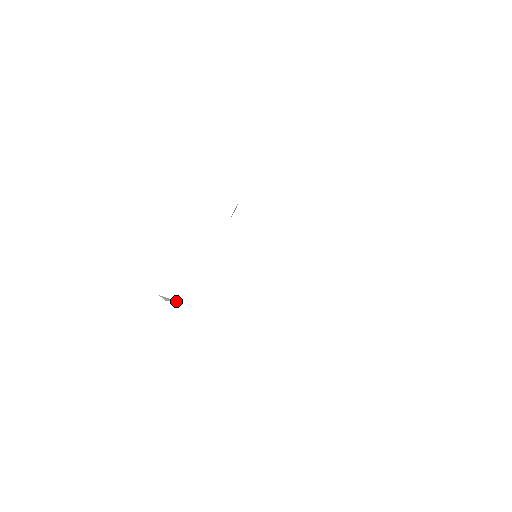
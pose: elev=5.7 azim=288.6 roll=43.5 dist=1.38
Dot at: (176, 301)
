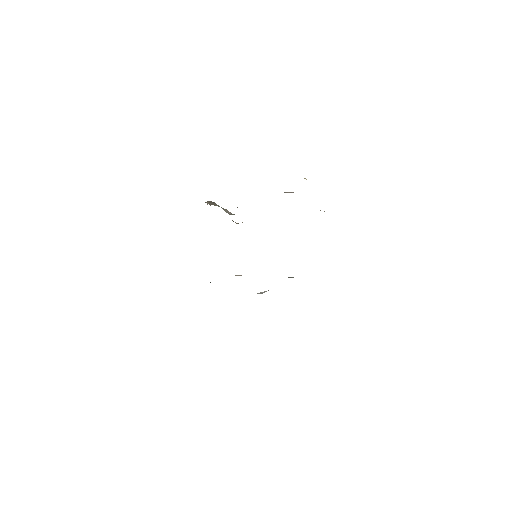
Dot at: occluded
